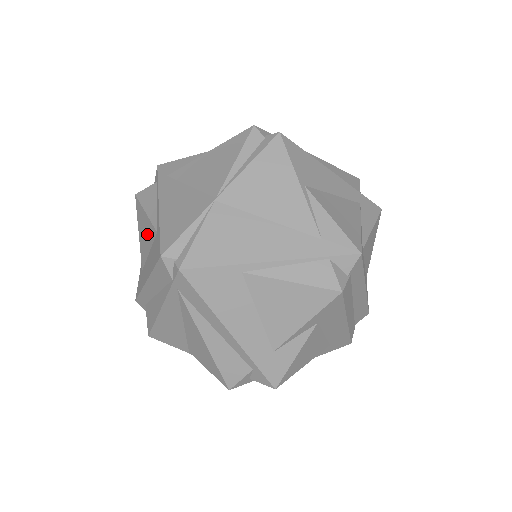
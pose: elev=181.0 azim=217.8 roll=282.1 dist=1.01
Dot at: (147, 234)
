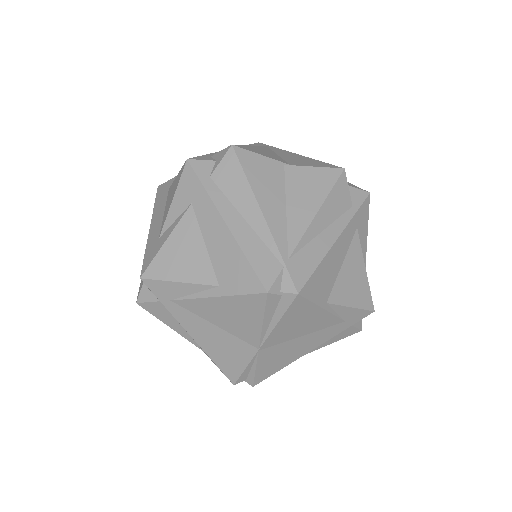
Dot at: occluded
